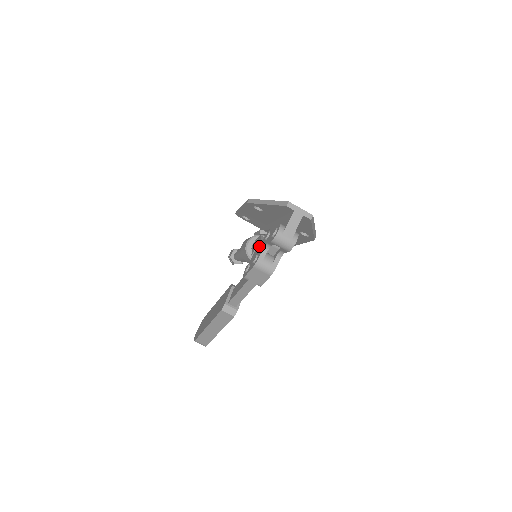
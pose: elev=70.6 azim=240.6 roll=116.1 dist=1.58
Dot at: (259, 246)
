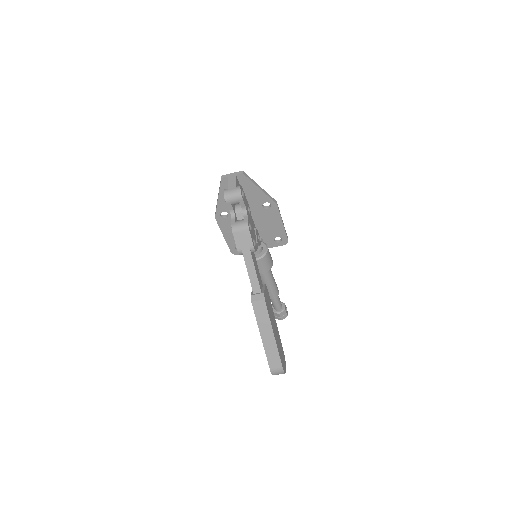
Dot at: occluded
